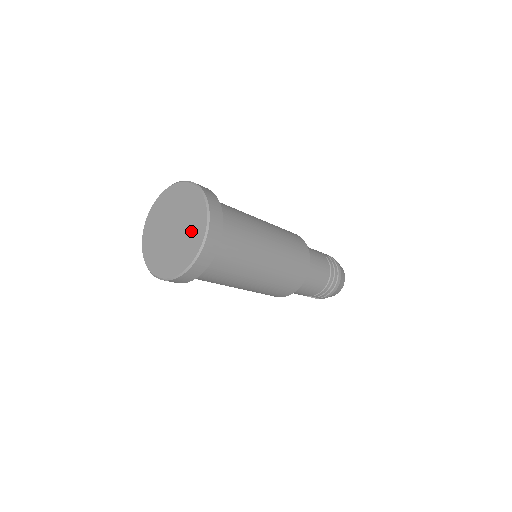
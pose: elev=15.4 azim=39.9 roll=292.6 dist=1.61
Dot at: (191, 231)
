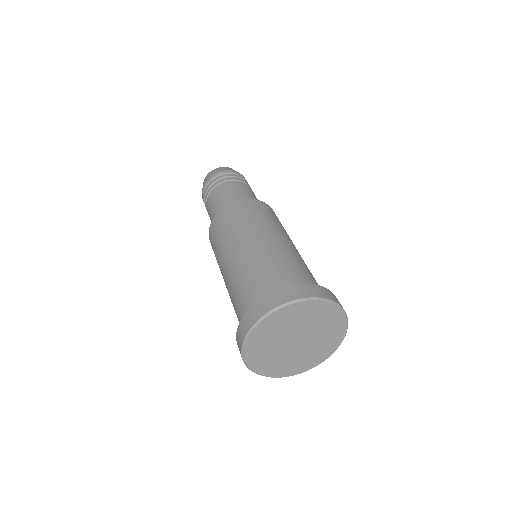
Dot at: (325, 340)
